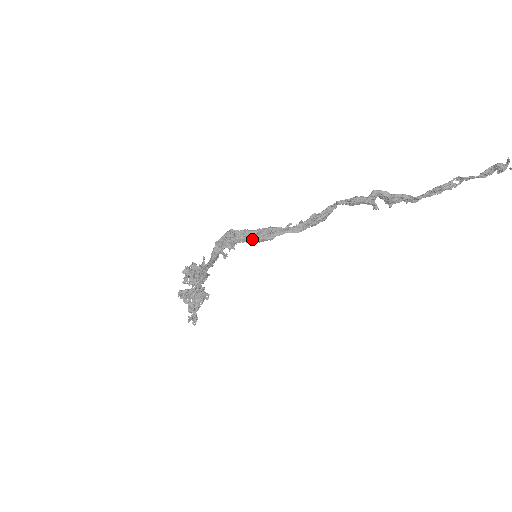
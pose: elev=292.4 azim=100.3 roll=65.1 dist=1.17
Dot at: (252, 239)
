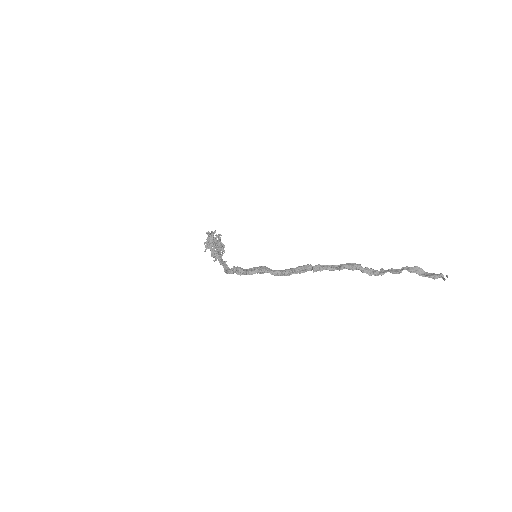
Dot at: occluded
